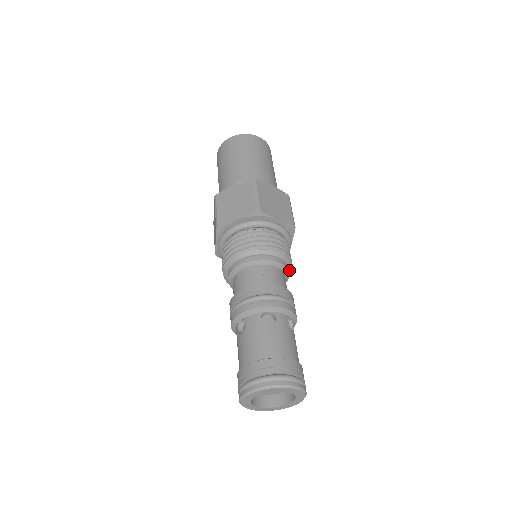
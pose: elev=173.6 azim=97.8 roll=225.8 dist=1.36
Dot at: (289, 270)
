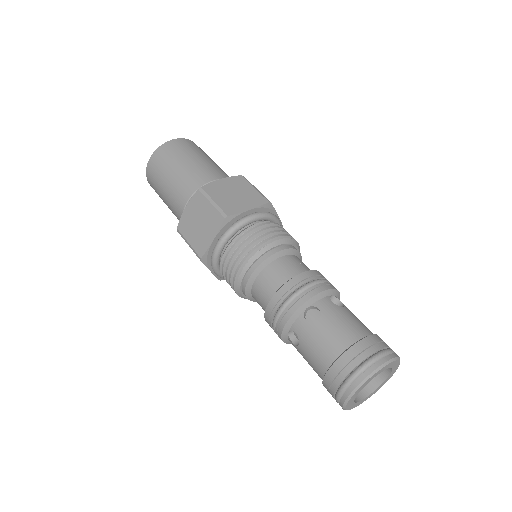
Dot at: occluded
